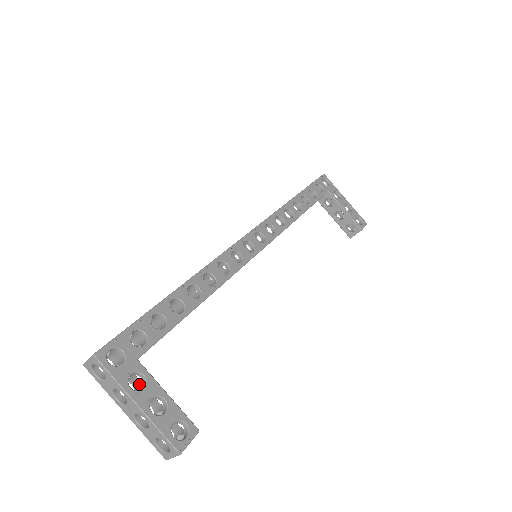
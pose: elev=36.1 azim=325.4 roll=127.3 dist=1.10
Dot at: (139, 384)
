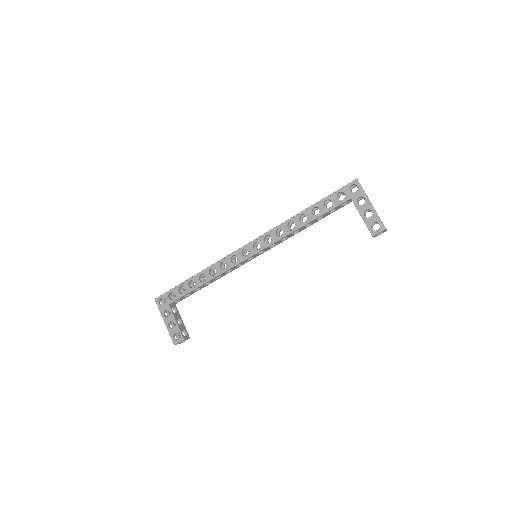
Dot at: (176, 312)
